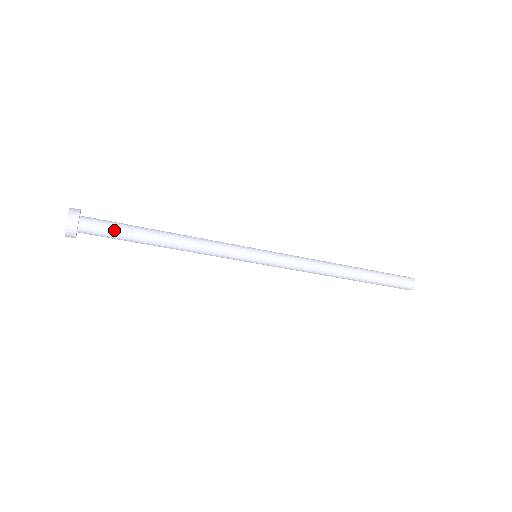
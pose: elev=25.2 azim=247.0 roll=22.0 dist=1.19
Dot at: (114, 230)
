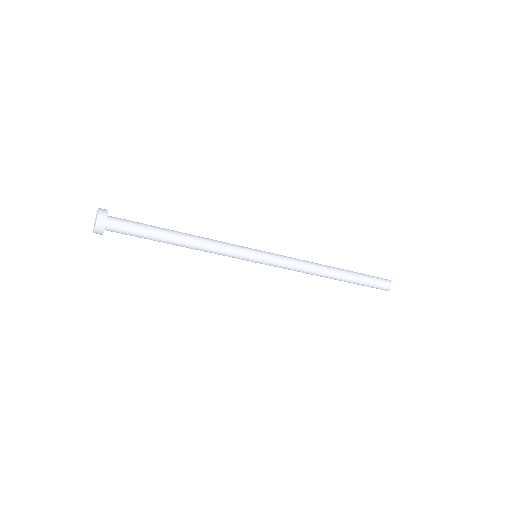
Dot at: (137, 223)
